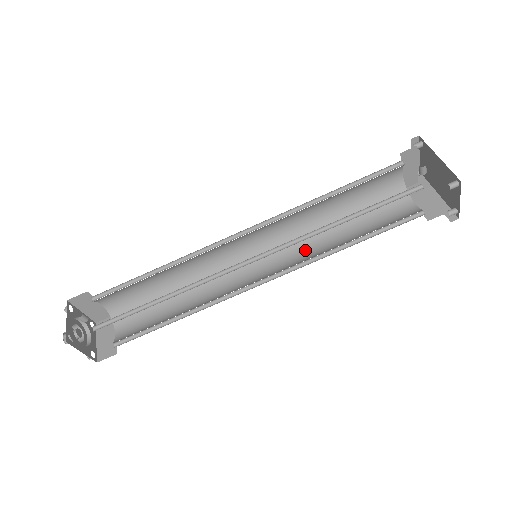
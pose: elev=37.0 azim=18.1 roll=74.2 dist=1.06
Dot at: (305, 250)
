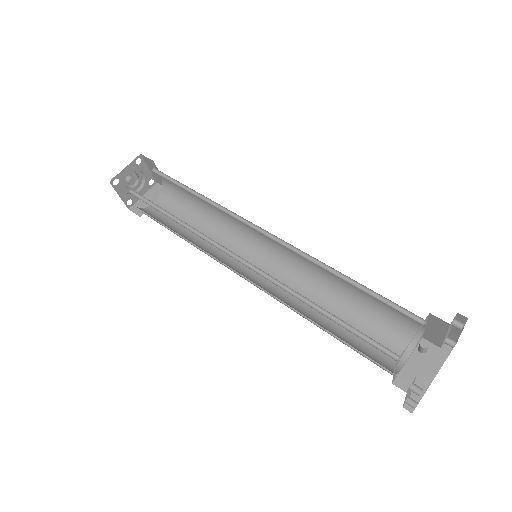
Dot at: (297, 290)
